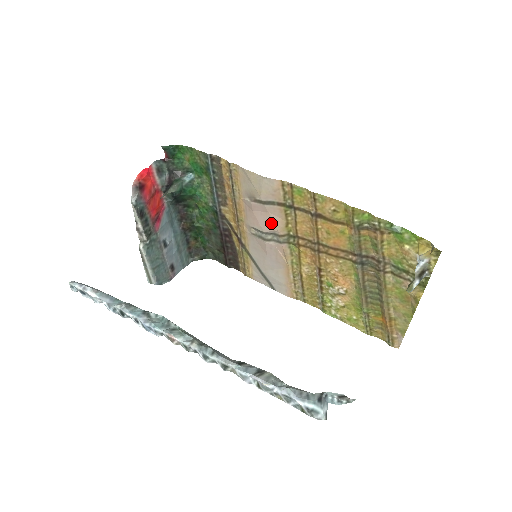
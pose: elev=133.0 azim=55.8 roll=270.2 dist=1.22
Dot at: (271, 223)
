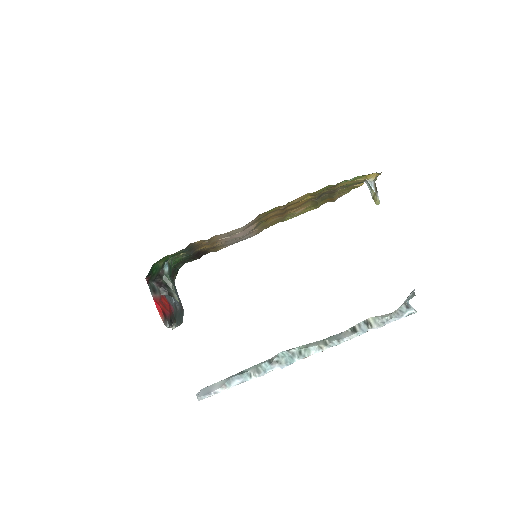
Dot at: (247, 231)
